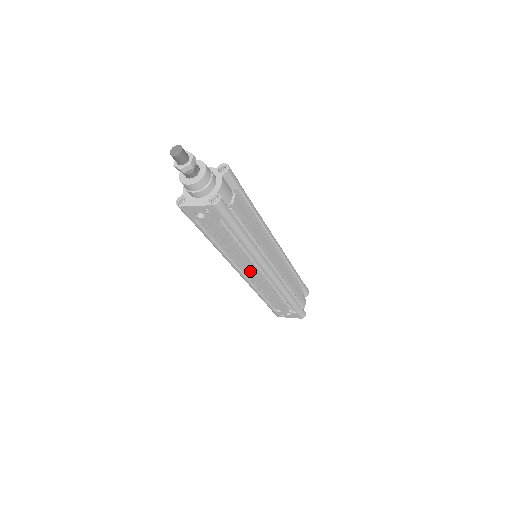
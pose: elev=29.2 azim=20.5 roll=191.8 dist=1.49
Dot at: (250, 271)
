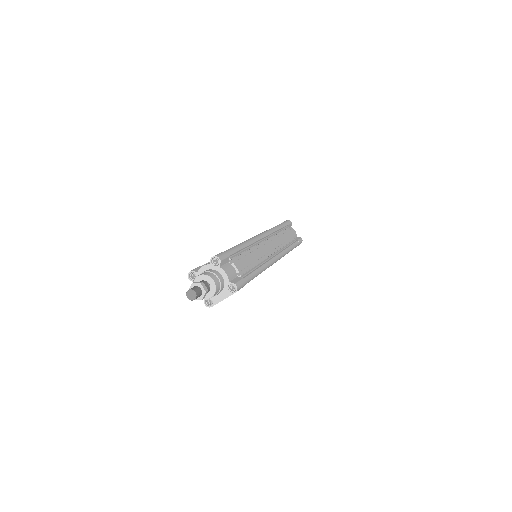
Dot at: occluded
